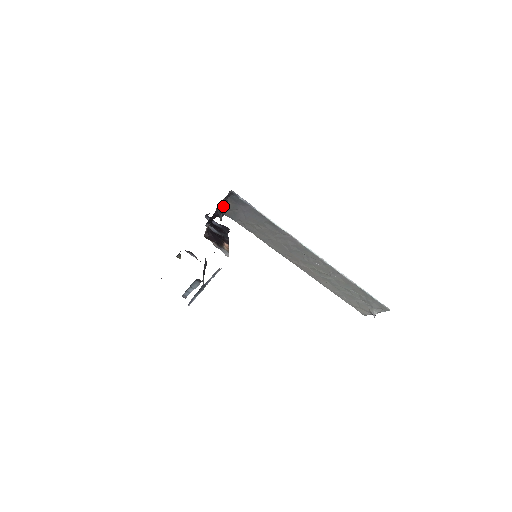
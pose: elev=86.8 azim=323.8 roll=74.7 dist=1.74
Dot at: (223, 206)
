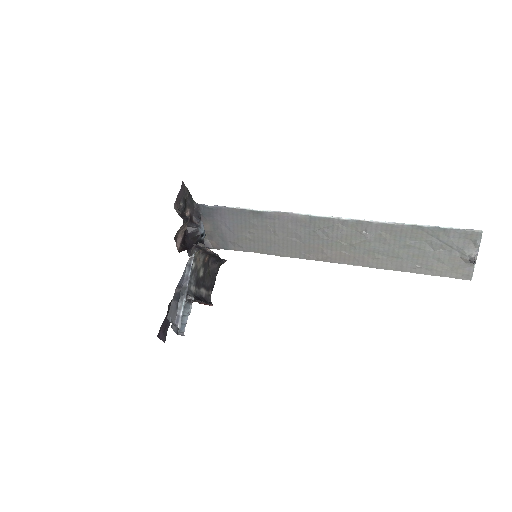
Dot at: (195, 224)
